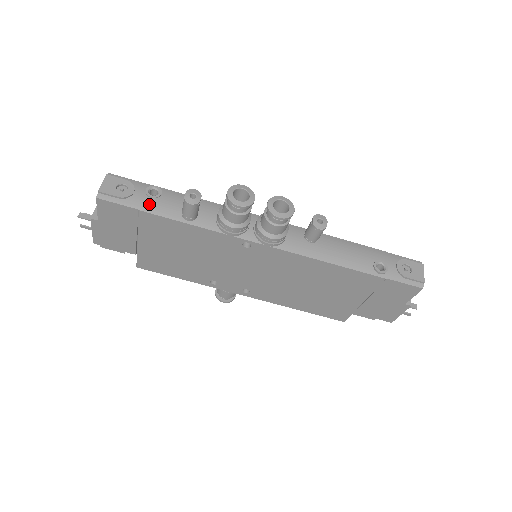
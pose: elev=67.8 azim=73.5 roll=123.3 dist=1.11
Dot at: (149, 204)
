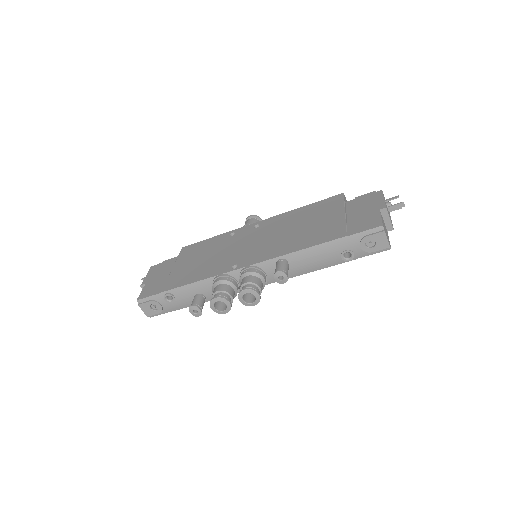
Dot at: (175, 306)
